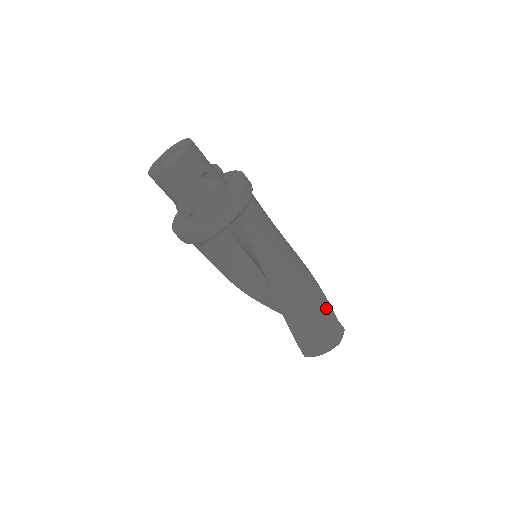
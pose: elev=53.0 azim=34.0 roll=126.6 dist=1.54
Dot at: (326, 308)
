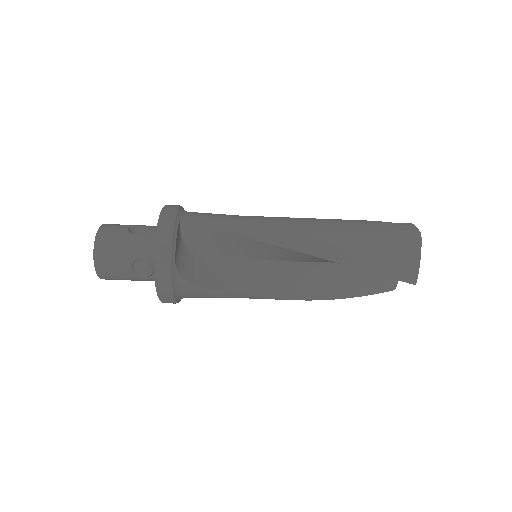
Dot at: (363, 222)
